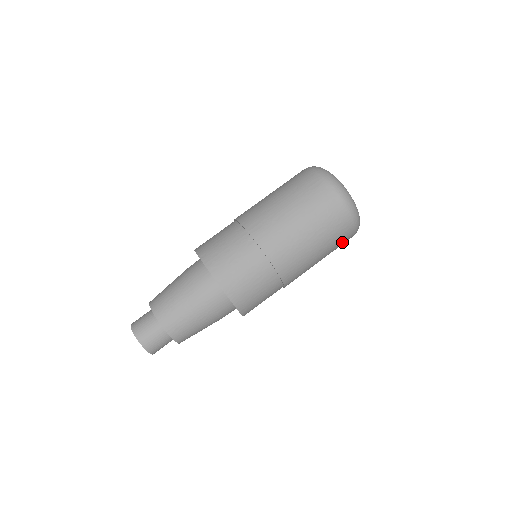
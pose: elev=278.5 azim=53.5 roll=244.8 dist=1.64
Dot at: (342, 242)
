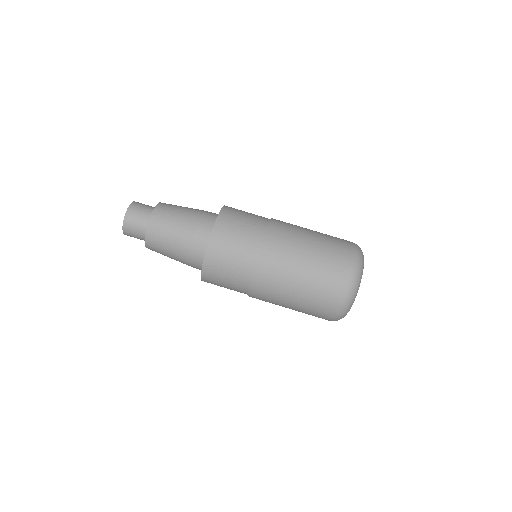
Dot at: occluded
